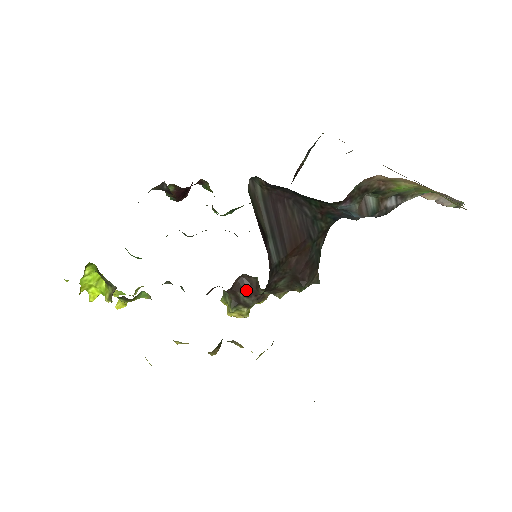
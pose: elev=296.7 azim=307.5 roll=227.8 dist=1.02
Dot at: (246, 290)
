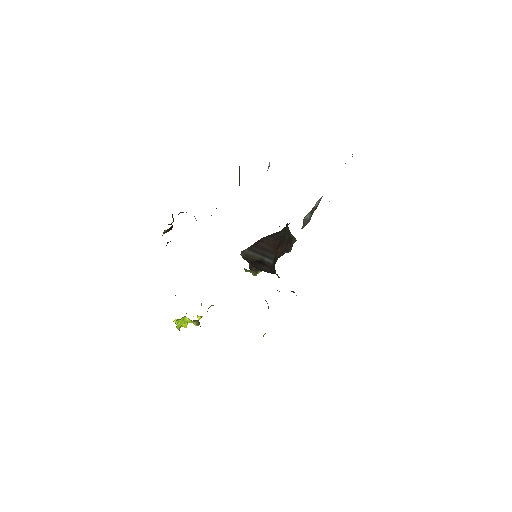
Dot at: occluded
